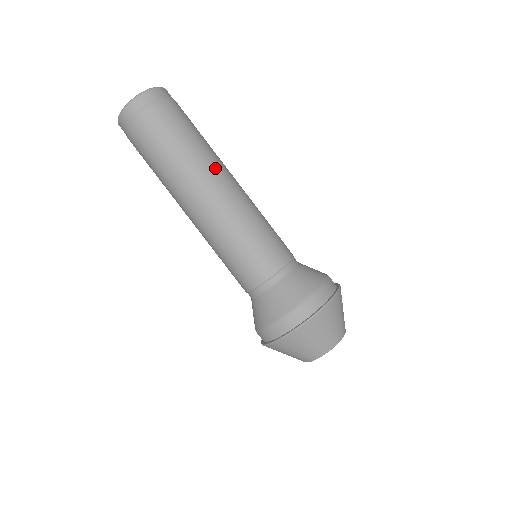
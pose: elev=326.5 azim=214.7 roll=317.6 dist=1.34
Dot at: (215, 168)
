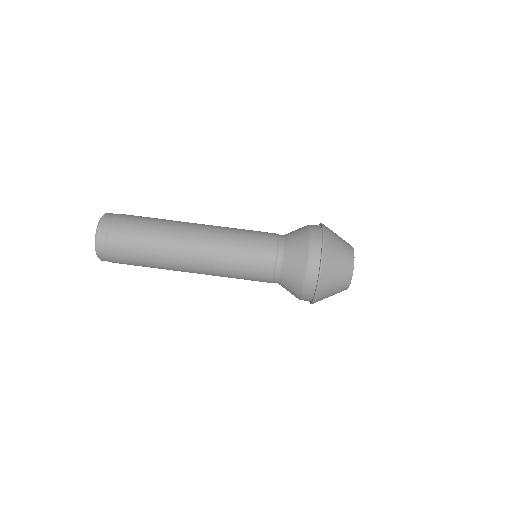
Dot at: occluded
